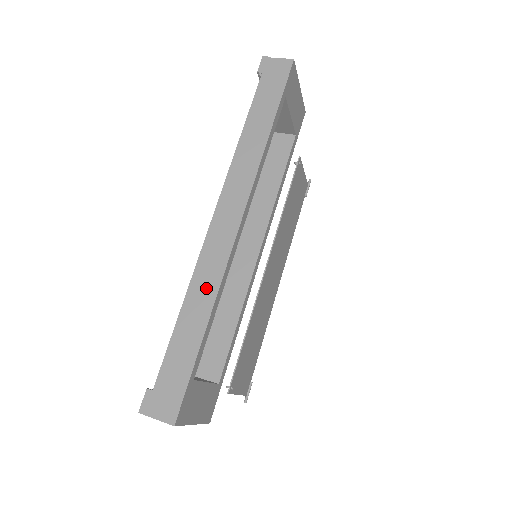
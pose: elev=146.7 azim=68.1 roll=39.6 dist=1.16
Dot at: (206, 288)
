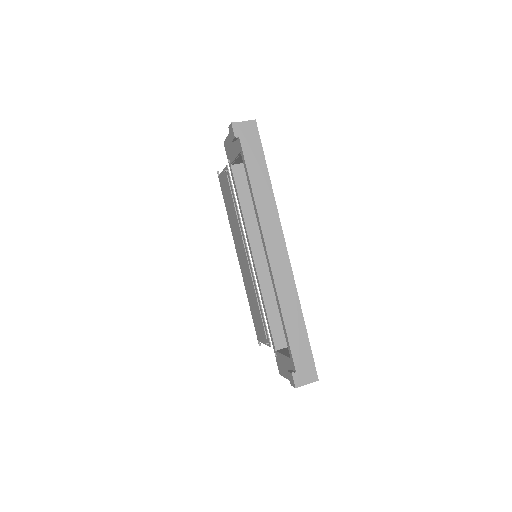
Dot at: (291, 300)
